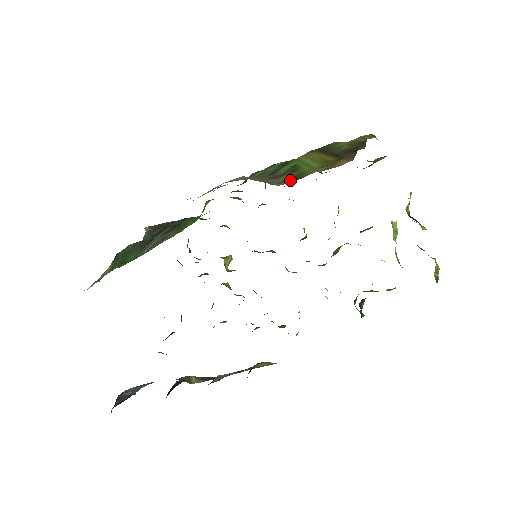
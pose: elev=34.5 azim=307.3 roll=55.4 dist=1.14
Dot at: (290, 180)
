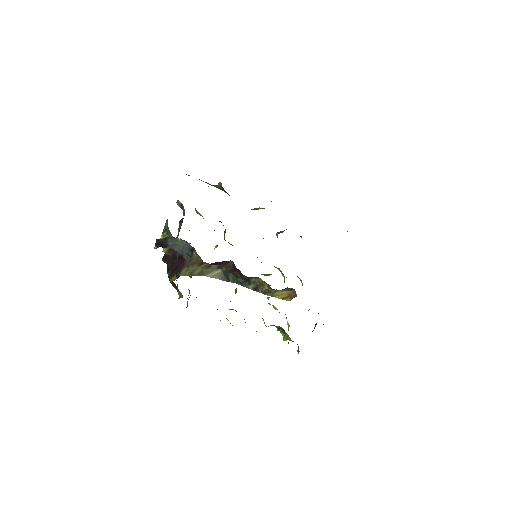
Dot at: occluded
